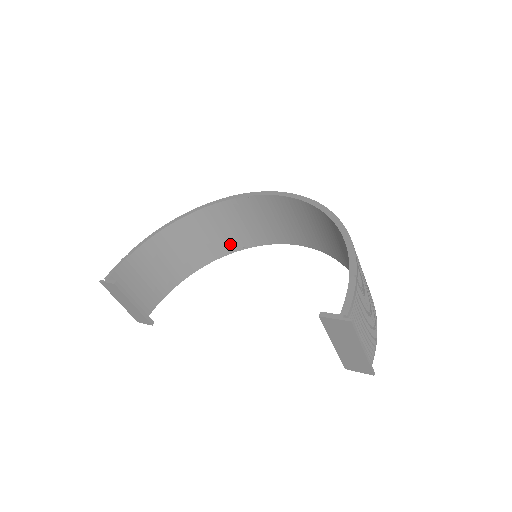
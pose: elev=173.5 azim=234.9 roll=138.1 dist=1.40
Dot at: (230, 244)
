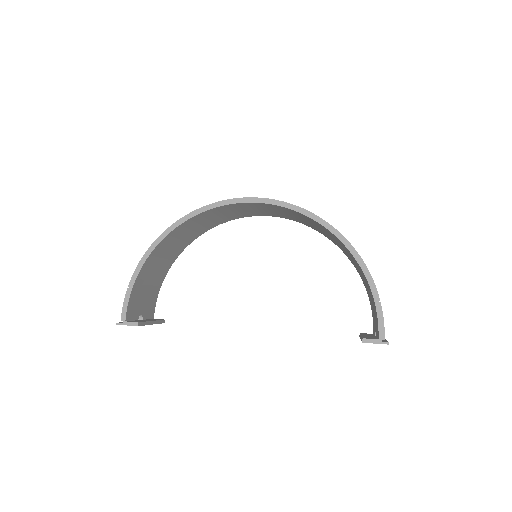
Dot at: (207, 227)
